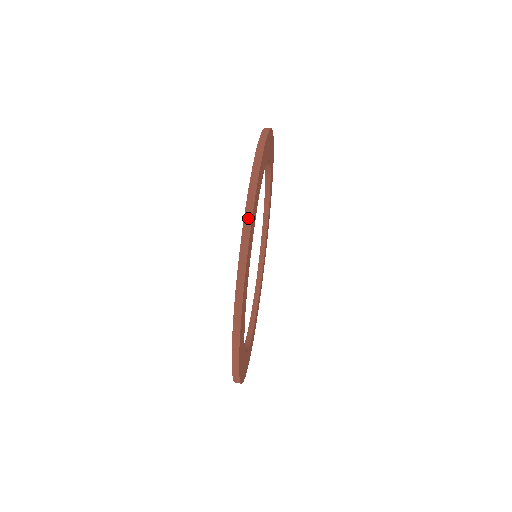
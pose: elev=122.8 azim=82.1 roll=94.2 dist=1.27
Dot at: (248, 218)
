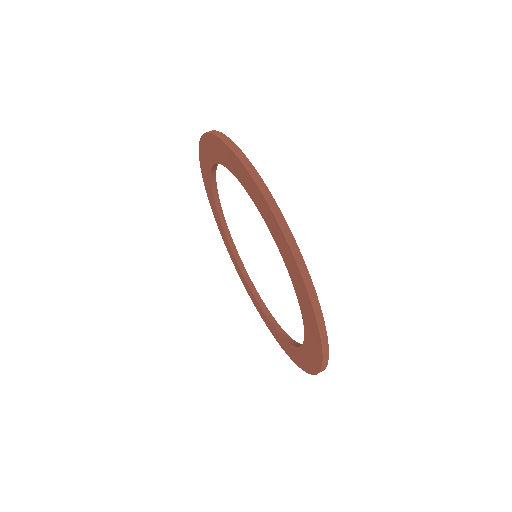
Dot at: (325, 344)
